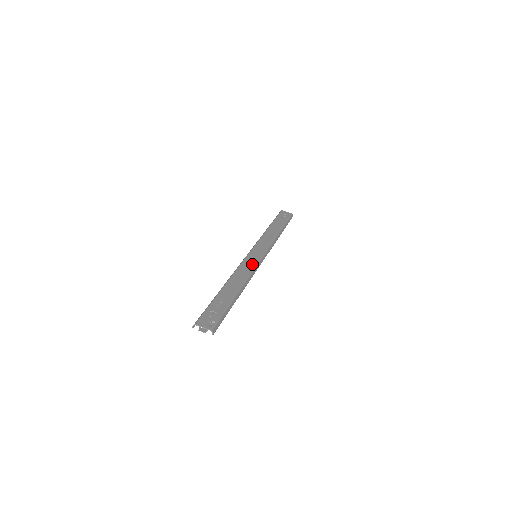
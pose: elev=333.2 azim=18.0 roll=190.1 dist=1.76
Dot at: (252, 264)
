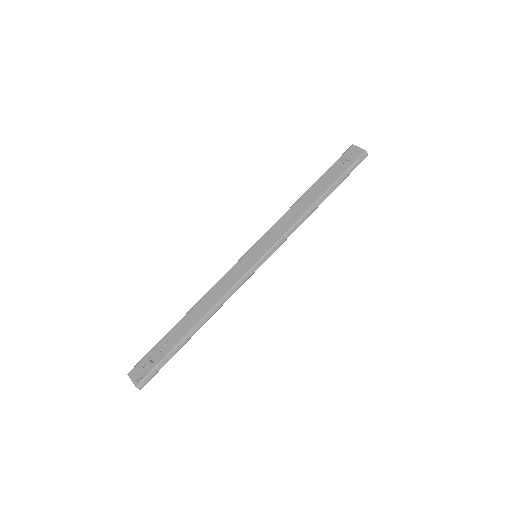
Dot at: (237, 276)
